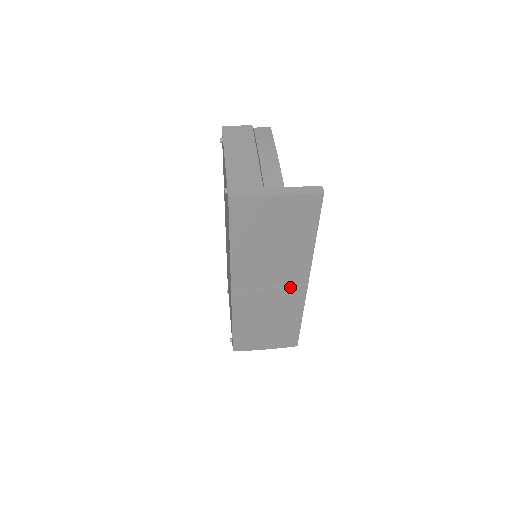
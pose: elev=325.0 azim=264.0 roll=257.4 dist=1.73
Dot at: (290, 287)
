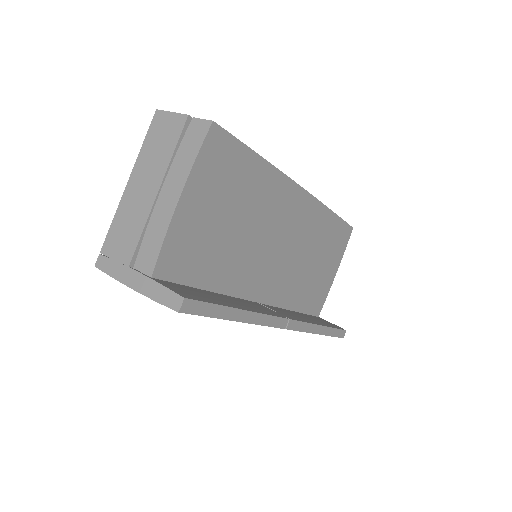
Dot at: occluded
